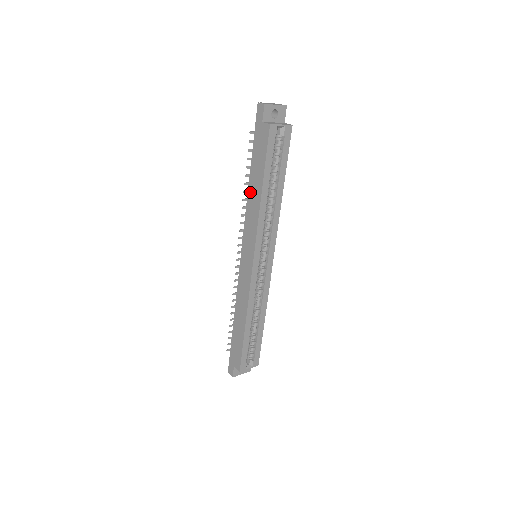
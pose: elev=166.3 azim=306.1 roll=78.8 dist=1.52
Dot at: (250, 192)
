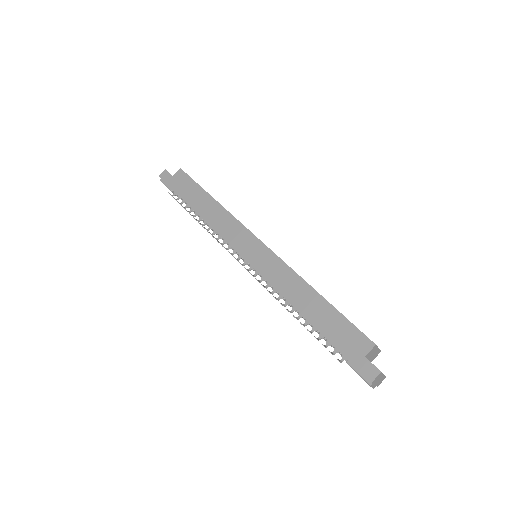
Dot at: (204, 214)
